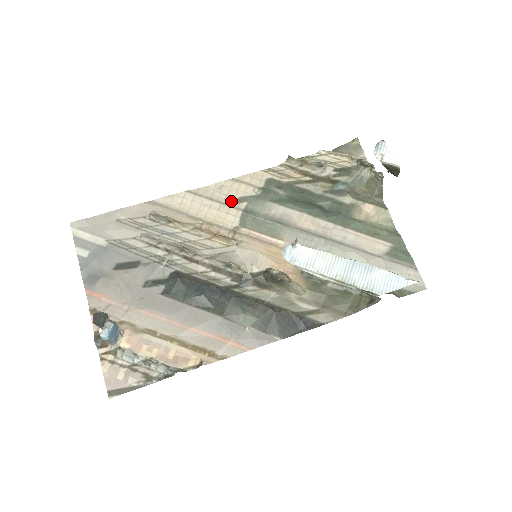
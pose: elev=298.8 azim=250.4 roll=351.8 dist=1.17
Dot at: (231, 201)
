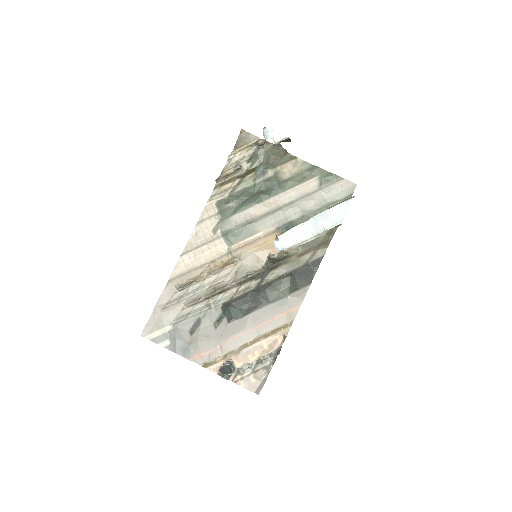
Dot at: (210, 237)
